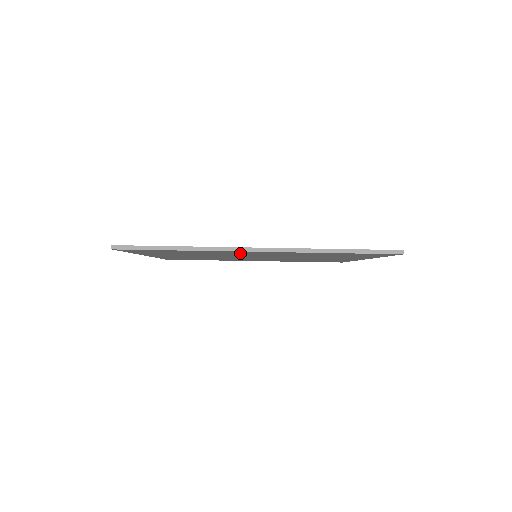
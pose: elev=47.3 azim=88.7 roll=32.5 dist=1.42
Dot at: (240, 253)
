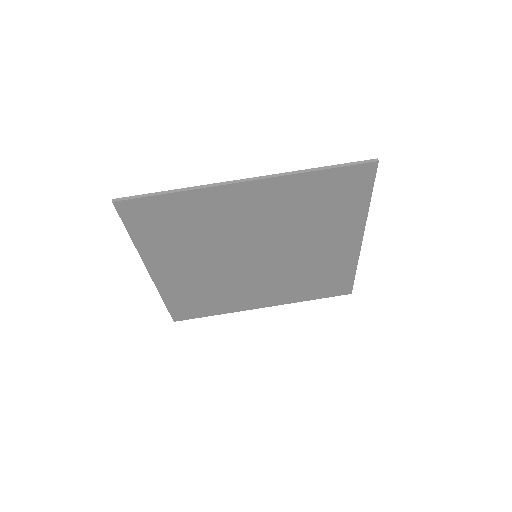
Dot at: (233, 208)
